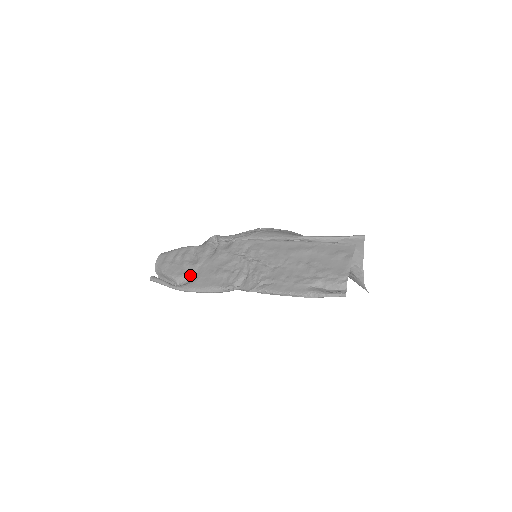
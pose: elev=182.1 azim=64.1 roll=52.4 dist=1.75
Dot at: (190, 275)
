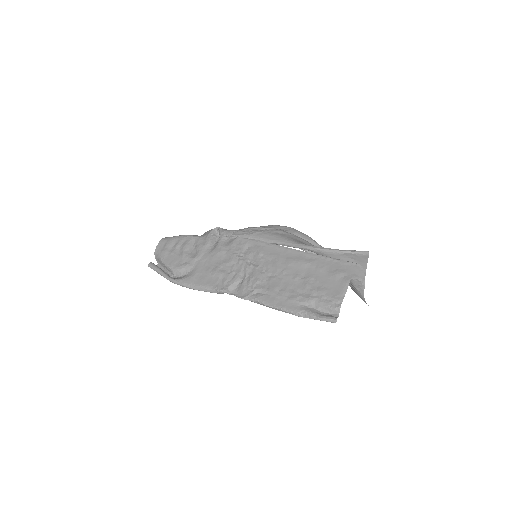
Dot at: (187, 269)
